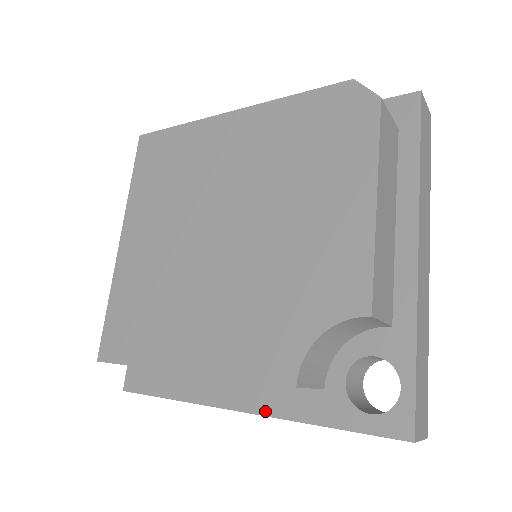
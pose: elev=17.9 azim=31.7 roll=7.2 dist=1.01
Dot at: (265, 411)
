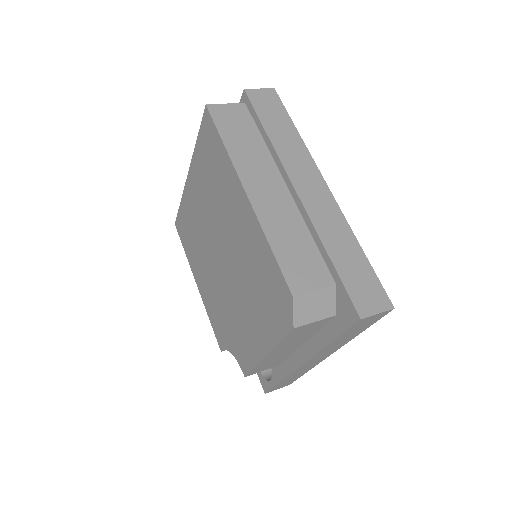
Dot at: occluded
